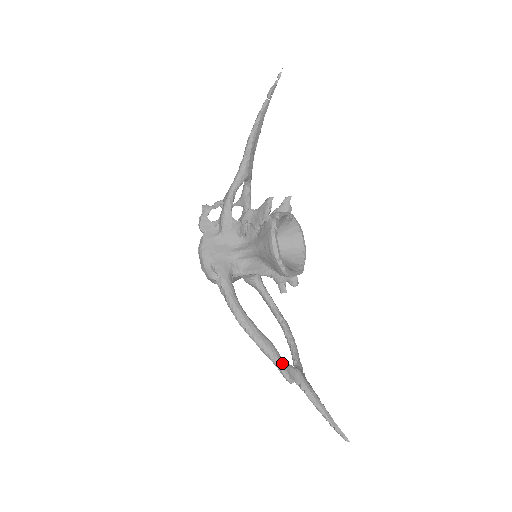
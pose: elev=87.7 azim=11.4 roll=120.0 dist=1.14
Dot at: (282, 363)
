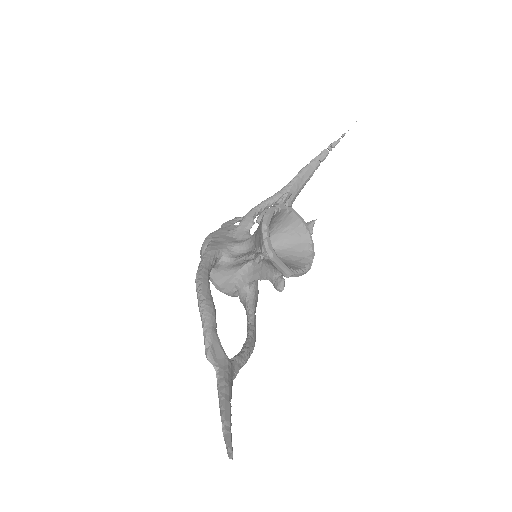
Dot at: (212, 330)
